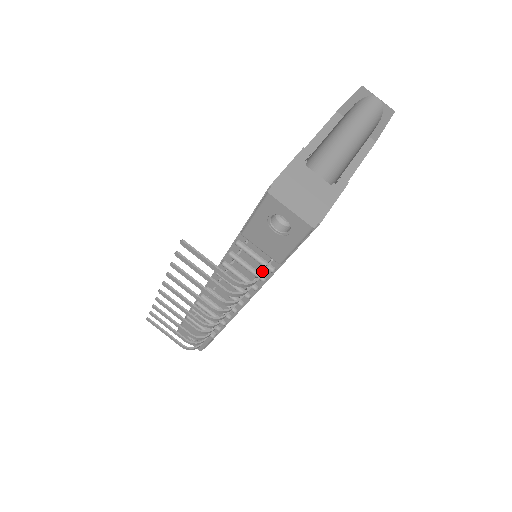
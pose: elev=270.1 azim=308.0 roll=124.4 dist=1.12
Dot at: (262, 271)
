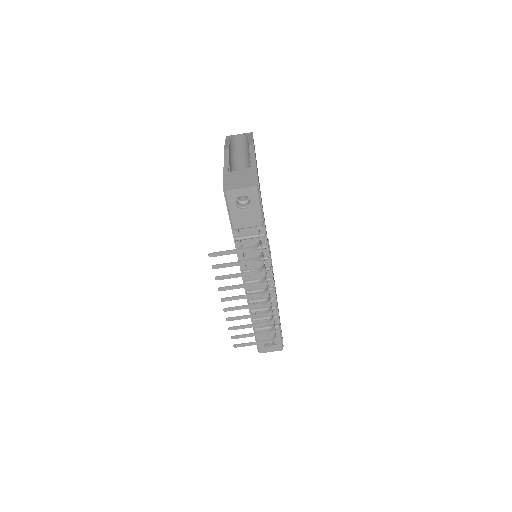
Dot at: occluded
